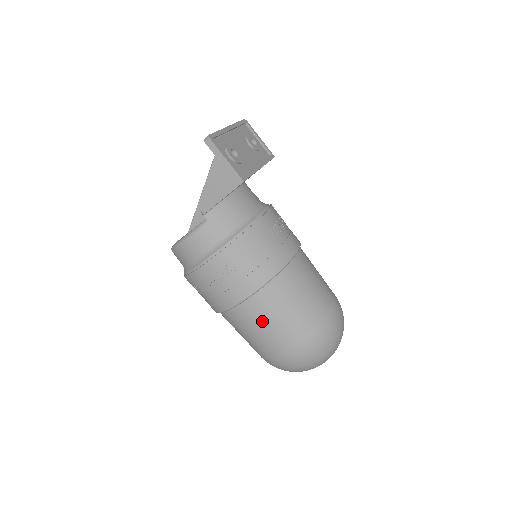
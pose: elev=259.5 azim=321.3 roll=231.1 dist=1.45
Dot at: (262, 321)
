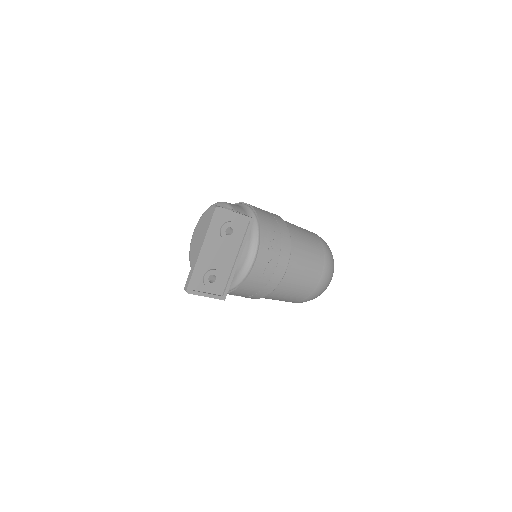
Dot at: occluded
